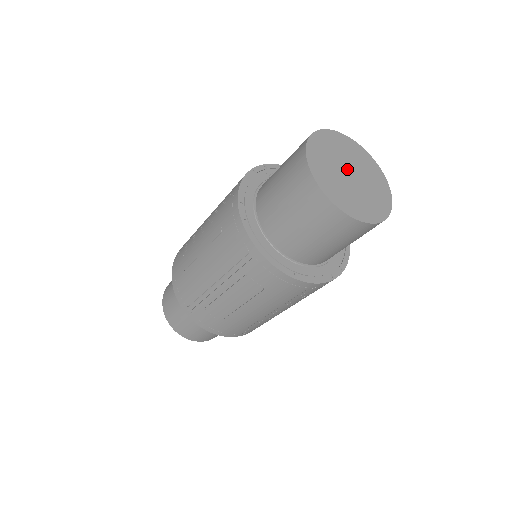
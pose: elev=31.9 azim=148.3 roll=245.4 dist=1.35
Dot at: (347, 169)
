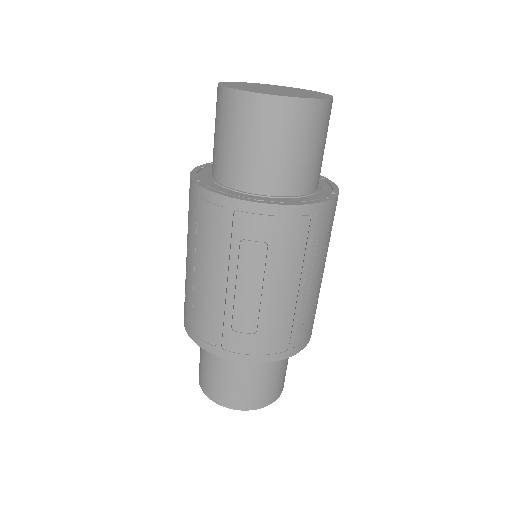
Dot at: occluded
